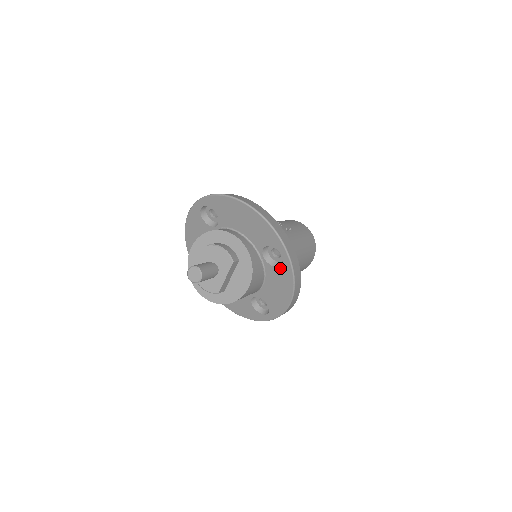
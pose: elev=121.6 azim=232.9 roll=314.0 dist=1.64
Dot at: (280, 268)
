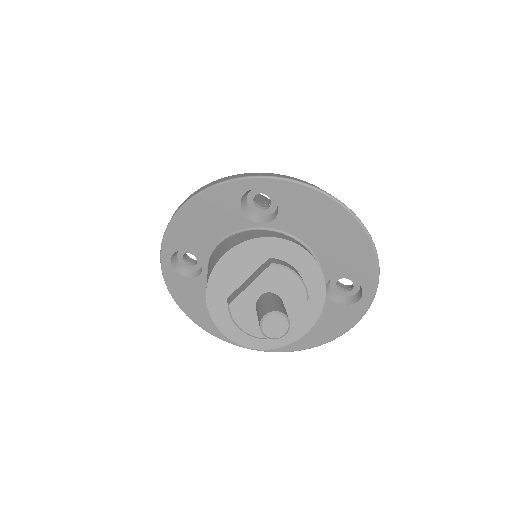
Dot at: (344, 306)
